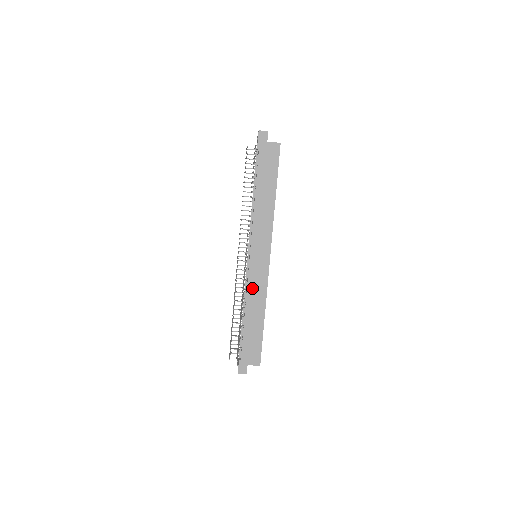
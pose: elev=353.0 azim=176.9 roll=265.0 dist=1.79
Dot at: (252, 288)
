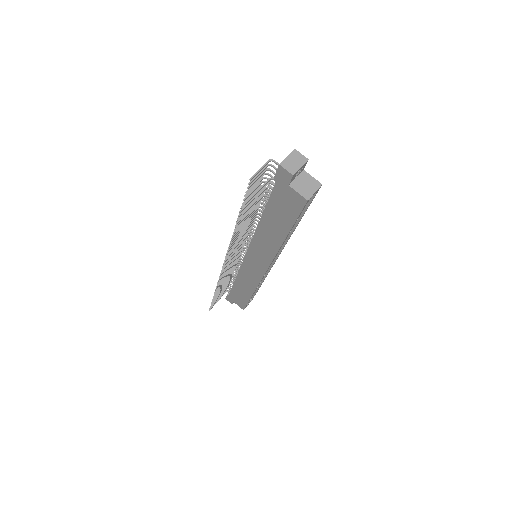
Dot at: (244, 273)
